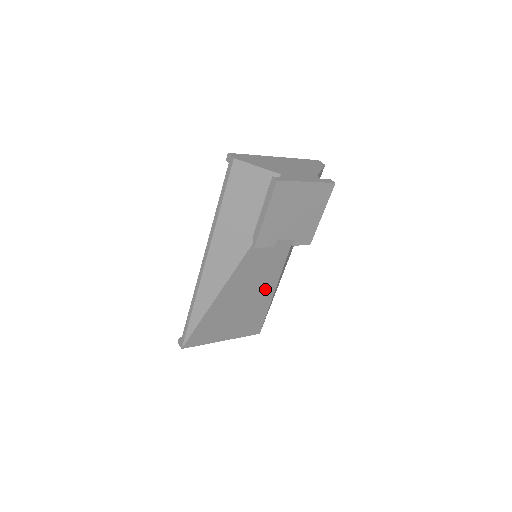
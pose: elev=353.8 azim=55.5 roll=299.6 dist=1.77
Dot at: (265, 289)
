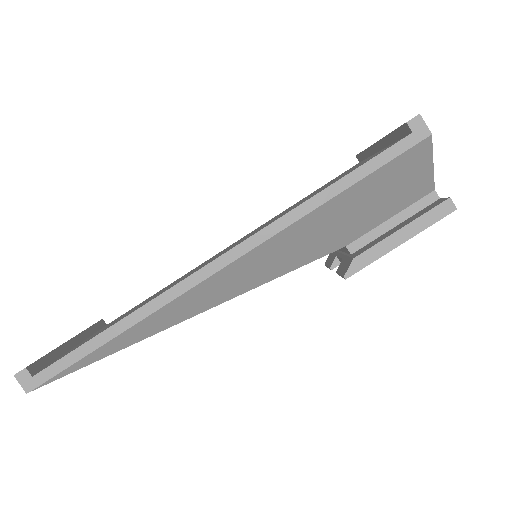
Dot at: occluded
